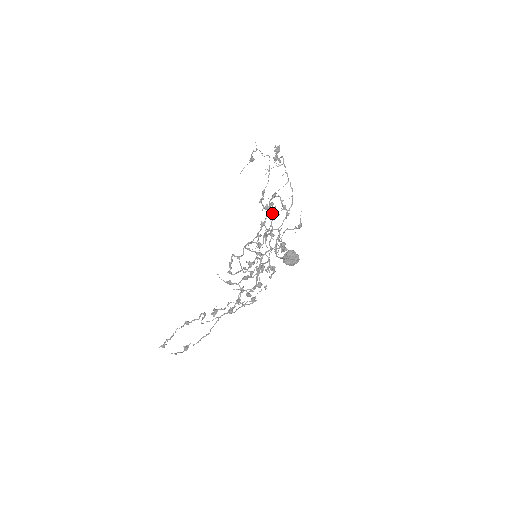
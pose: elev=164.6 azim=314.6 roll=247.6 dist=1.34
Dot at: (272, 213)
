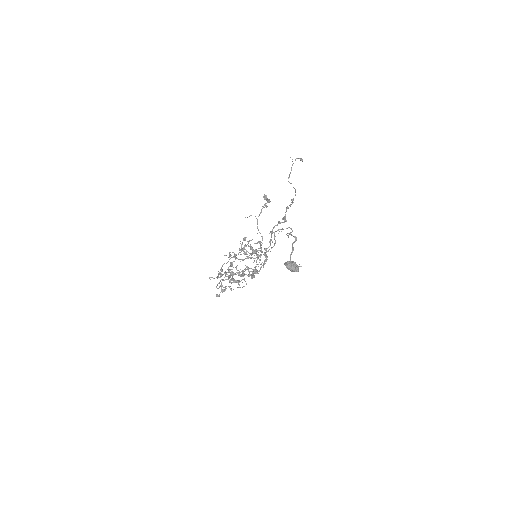
Dot at: (271, 234)
